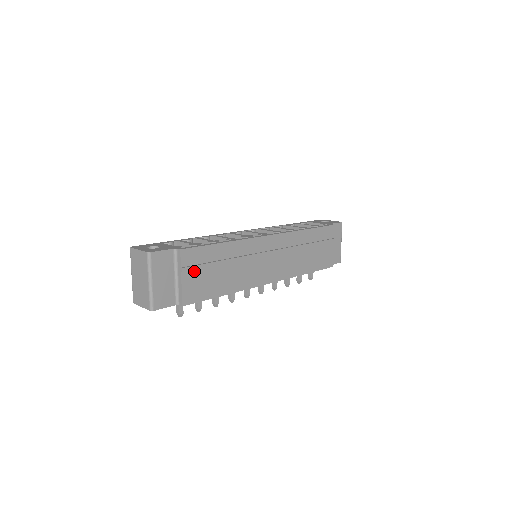
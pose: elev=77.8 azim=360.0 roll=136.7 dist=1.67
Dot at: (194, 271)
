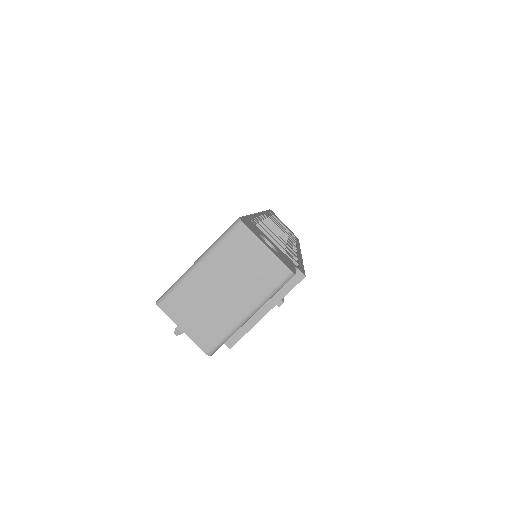
Dot at: occluded
